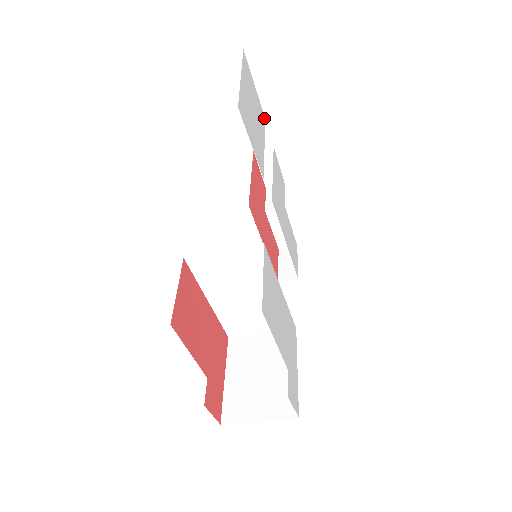
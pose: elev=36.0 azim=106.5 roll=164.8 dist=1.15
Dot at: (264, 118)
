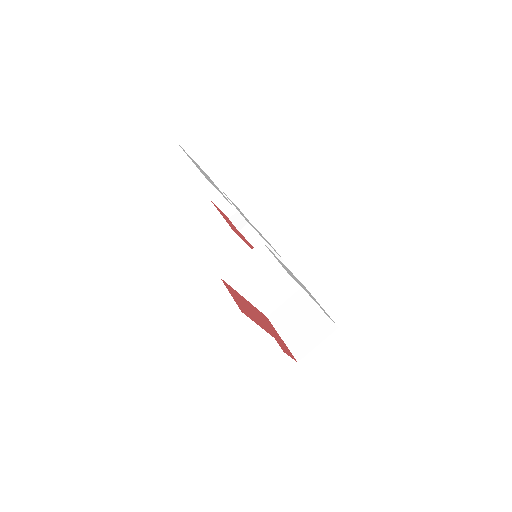
Dot at: occluded
